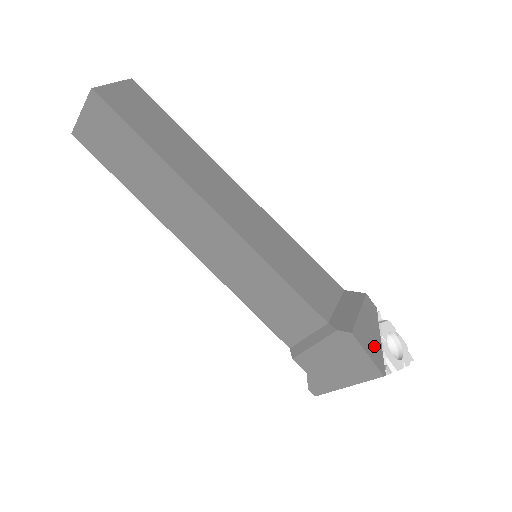
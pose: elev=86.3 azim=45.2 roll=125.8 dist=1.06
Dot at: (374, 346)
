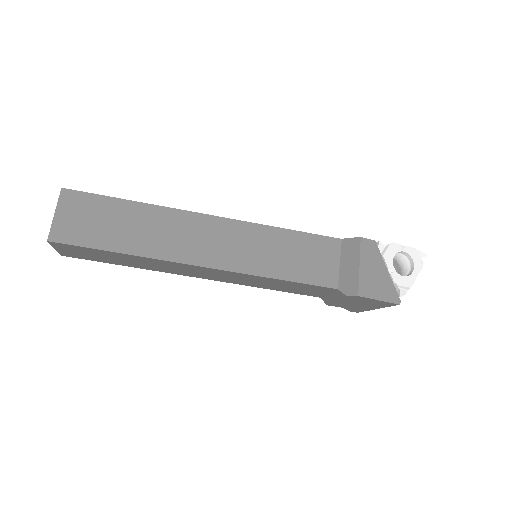
Dot at: (383, 285)
